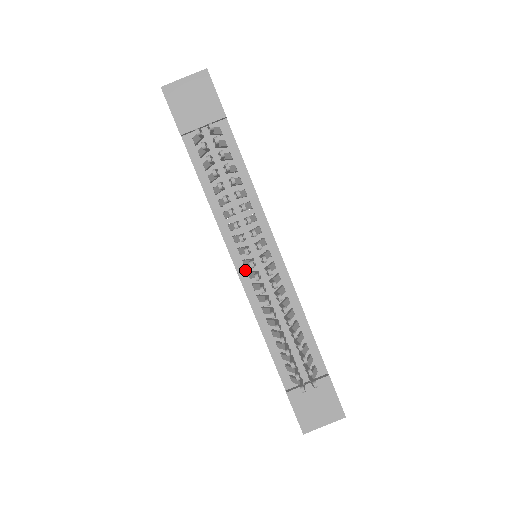
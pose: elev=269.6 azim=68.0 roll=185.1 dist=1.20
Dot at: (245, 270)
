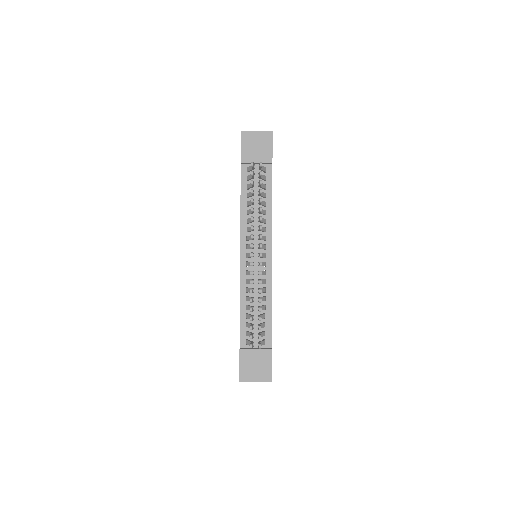
Dot at: (246, 260)
